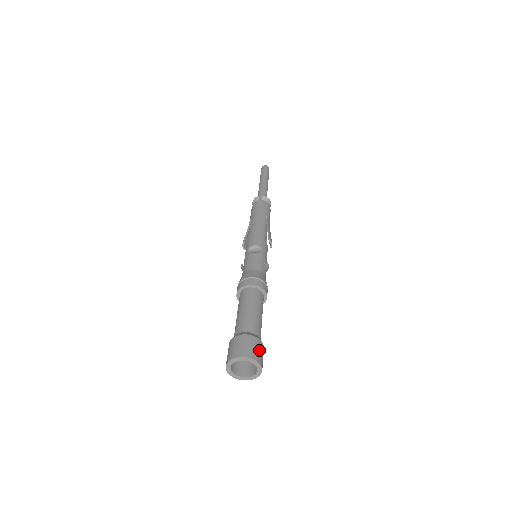
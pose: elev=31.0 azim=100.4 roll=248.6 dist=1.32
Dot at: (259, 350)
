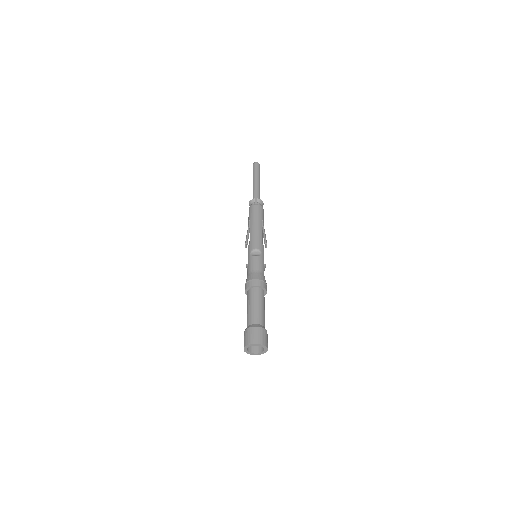
Dot at: (266, 338)
